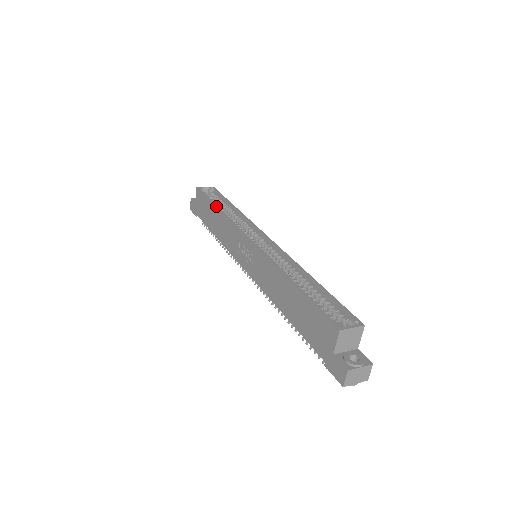
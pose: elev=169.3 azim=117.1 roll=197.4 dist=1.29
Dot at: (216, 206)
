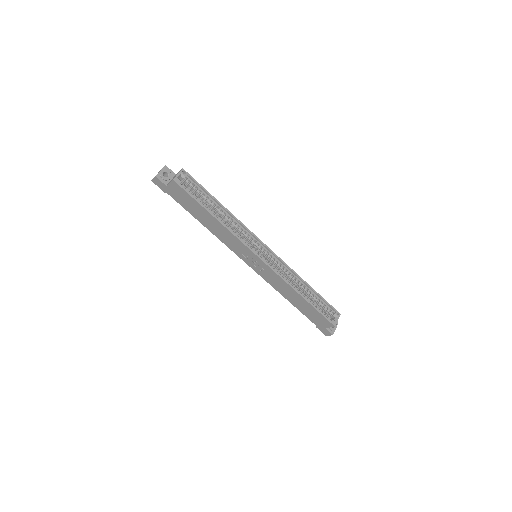
Dot at: (213, 215)
